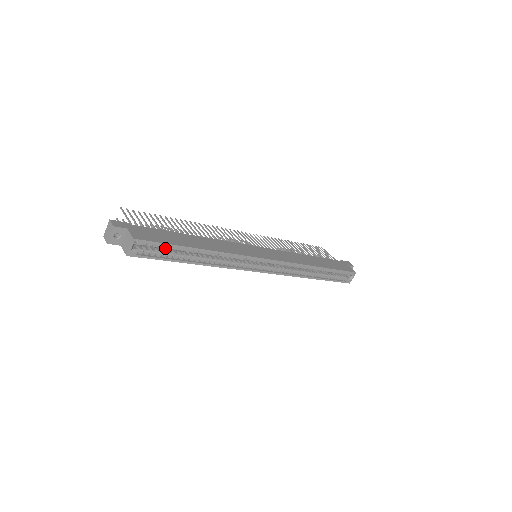
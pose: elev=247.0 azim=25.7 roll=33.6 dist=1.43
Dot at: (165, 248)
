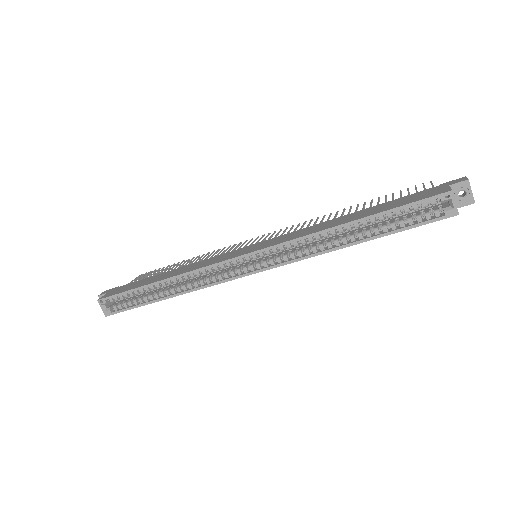
Dot at: occluded
